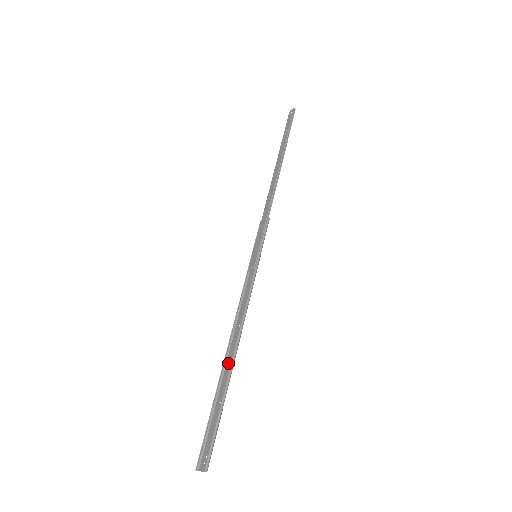
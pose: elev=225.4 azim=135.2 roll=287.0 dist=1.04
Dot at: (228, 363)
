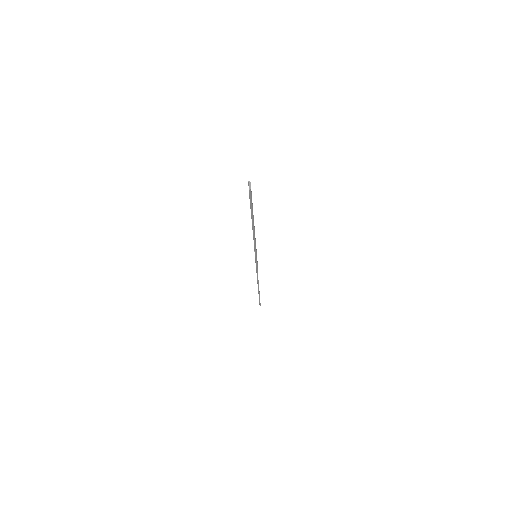
Dot at: (253, 222)
